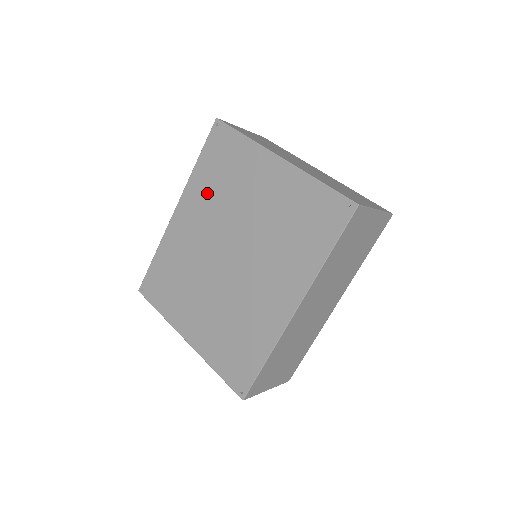
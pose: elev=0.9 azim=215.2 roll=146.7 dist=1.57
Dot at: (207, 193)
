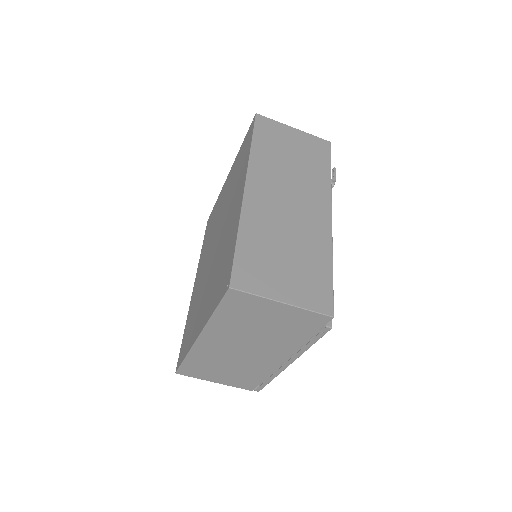
Dot at: (205, 248)
